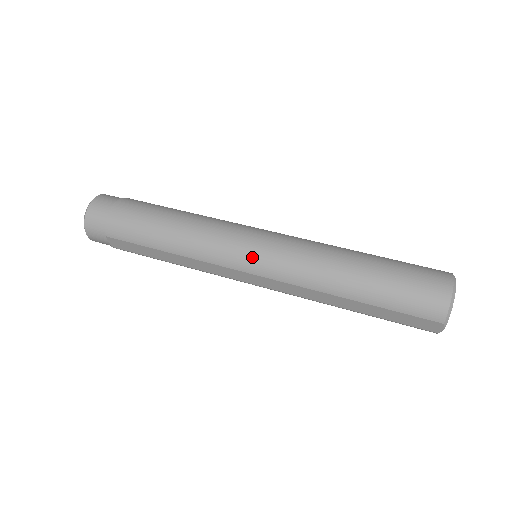
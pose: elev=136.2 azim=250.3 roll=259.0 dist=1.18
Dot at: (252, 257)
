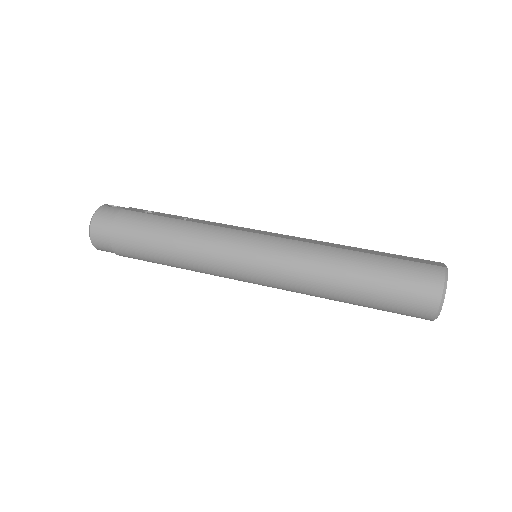
Dot at: (251, 278)
